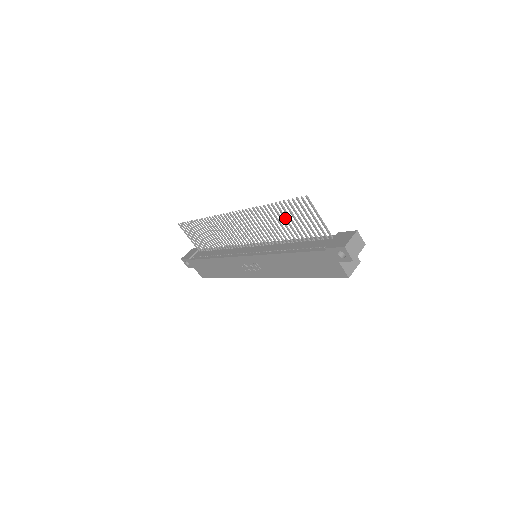
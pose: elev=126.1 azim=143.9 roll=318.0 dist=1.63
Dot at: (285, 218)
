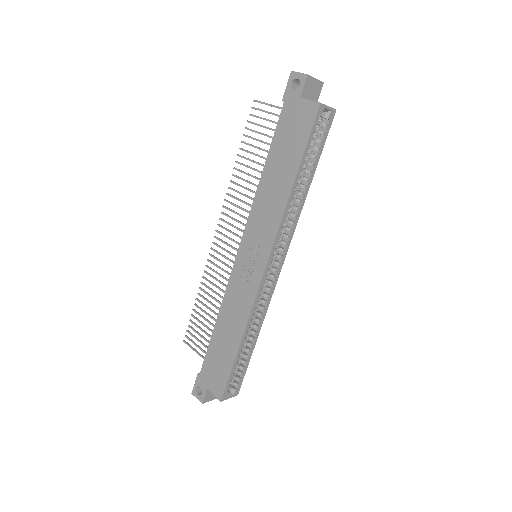
Dot at: (253, 153)
